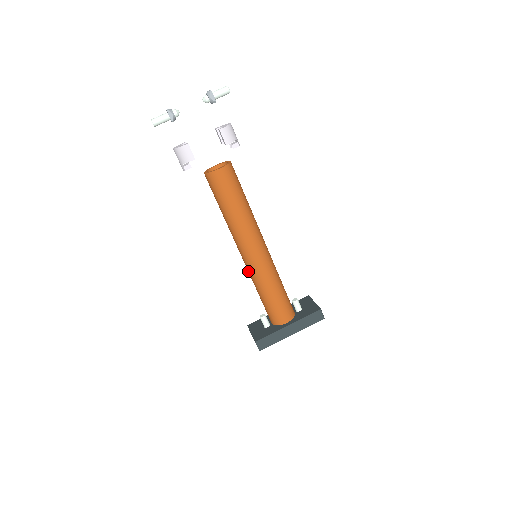
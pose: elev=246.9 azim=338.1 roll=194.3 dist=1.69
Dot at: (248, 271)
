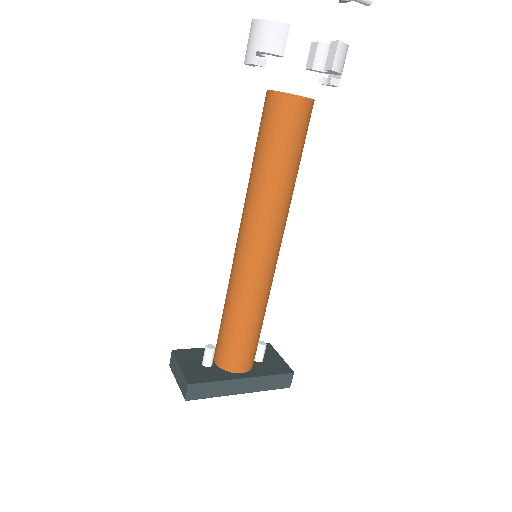
Dot at: (234, 272)
